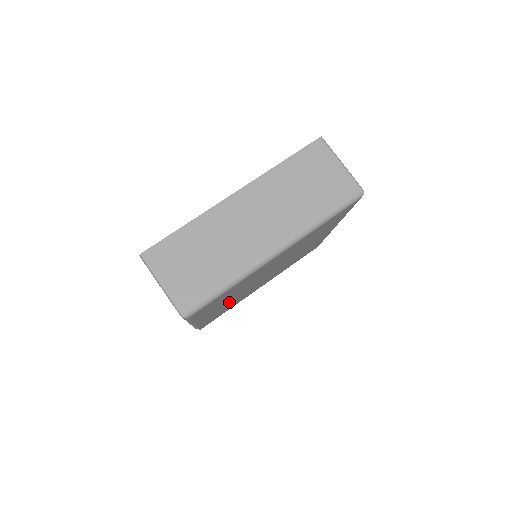
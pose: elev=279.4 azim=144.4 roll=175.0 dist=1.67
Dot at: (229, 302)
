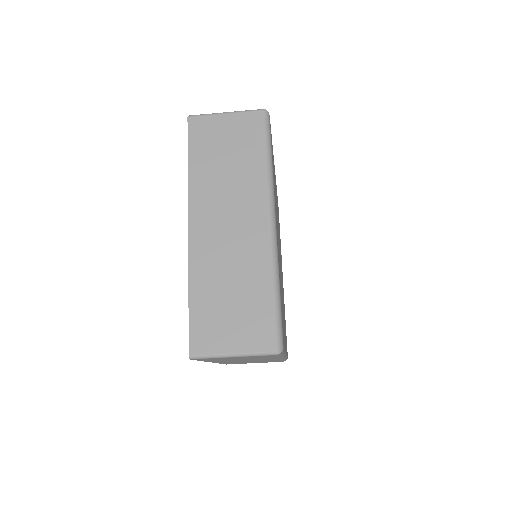
Dot at: occluded
